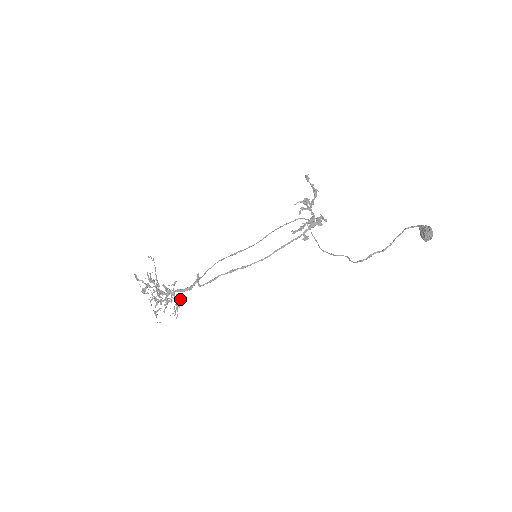
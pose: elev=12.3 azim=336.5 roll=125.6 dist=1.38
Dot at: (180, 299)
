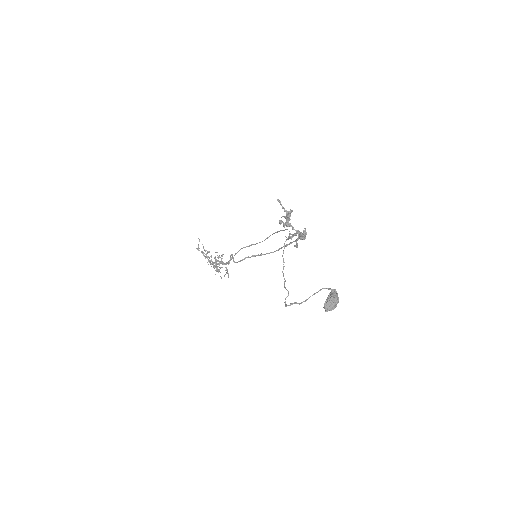
Dot at: (226, 268)
